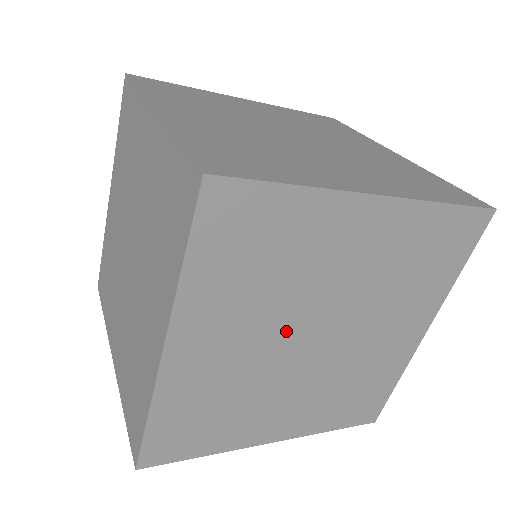
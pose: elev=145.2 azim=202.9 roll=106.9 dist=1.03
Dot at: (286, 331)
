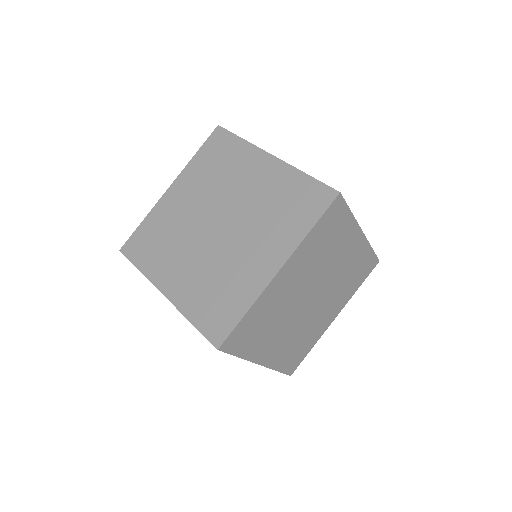
Dot at: (308, 286)
